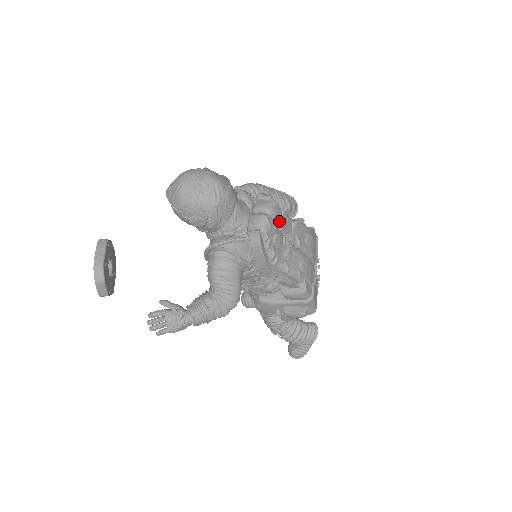
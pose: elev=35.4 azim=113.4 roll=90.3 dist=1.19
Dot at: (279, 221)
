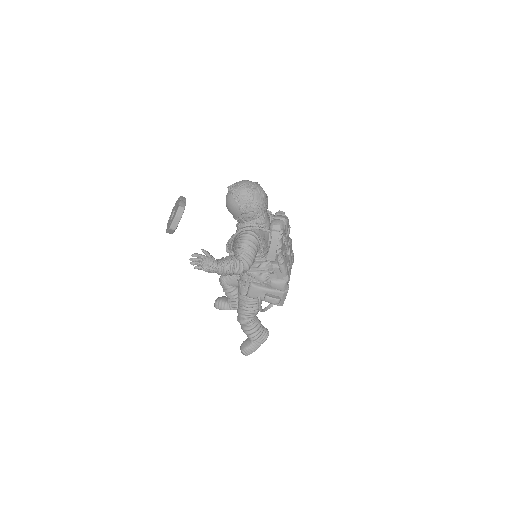
Dot at: (287, 230)
